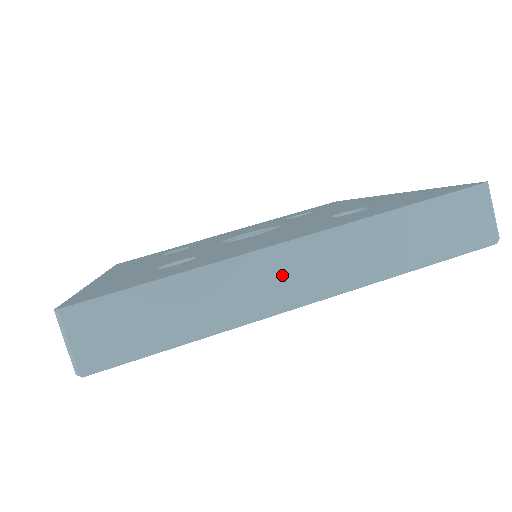
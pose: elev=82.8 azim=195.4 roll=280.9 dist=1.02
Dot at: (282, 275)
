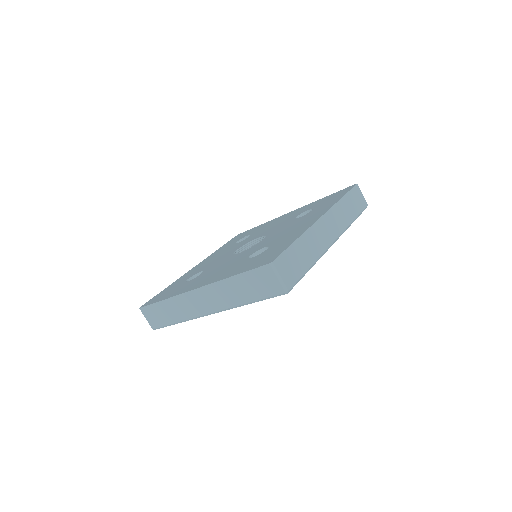
Dot at: (325, 231)
